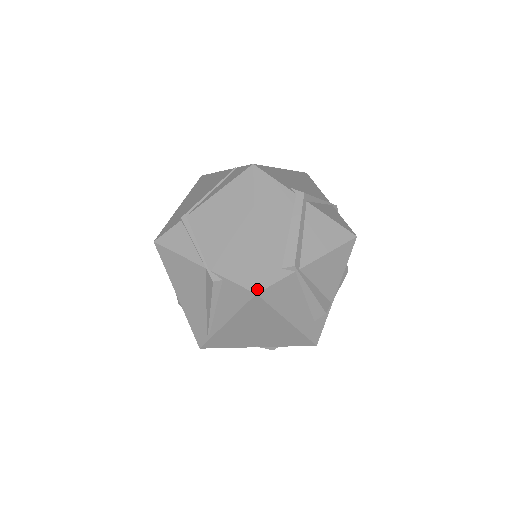
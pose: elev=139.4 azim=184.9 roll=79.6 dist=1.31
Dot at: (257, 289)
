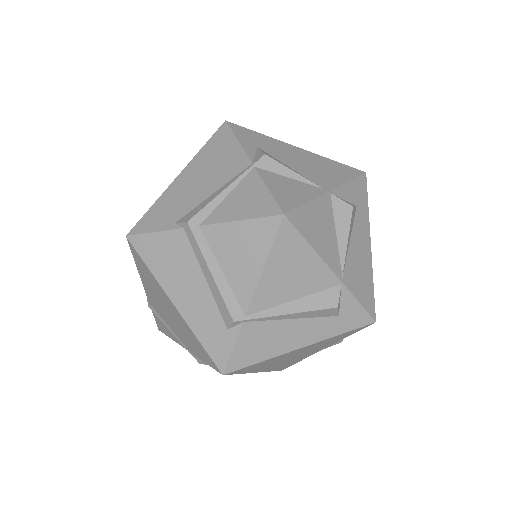
Dot at: (220, 370)
